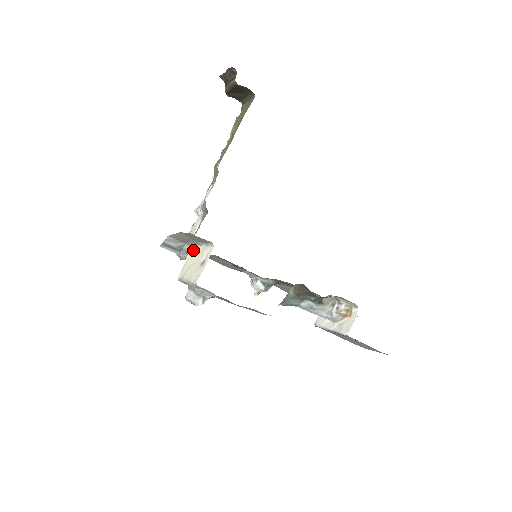
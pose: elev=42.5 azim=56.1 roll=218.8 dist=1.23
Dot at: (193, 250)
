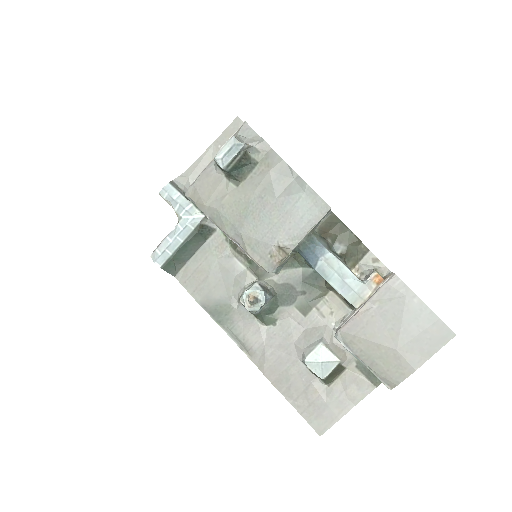
Dot at: occluded
